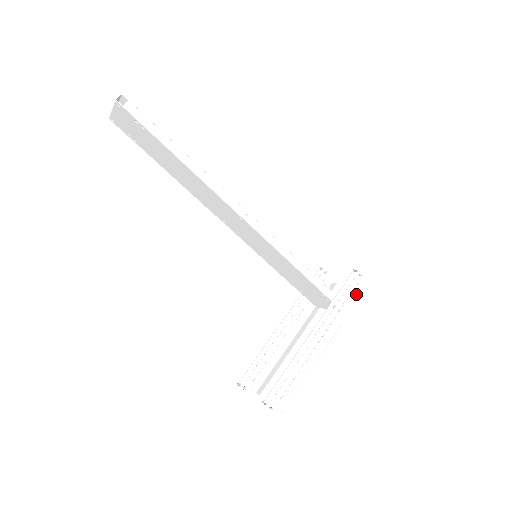
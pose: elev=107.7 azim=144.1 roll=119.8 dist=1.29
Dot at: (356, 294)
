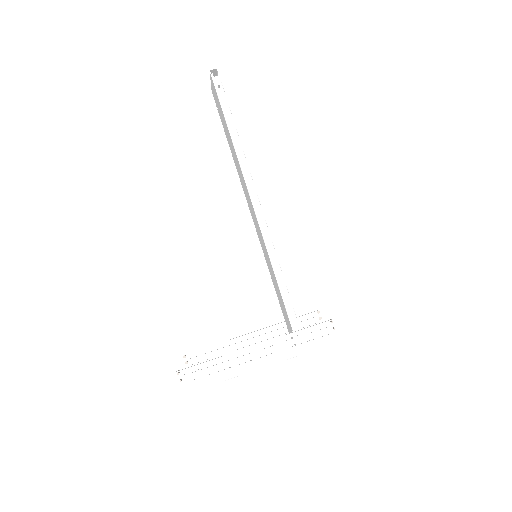
Dot at: (320, 342)
